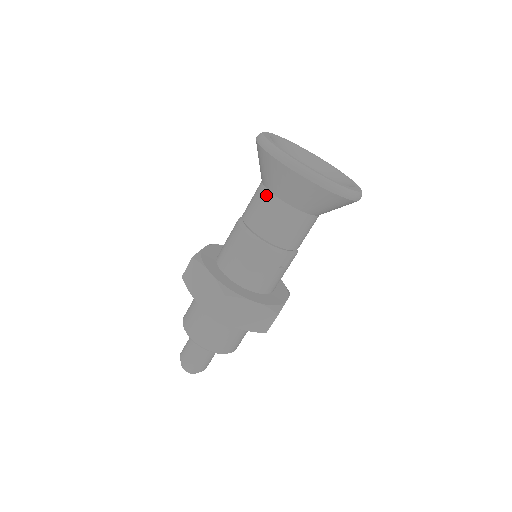
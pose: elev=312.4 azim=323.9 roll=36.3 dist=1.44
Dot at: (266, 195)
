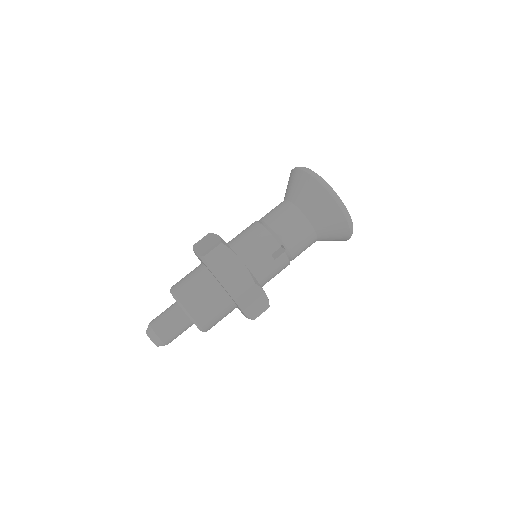
Dot at: (283, 202)
